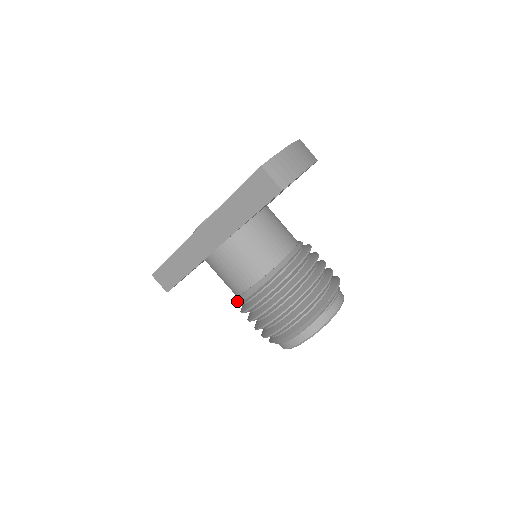
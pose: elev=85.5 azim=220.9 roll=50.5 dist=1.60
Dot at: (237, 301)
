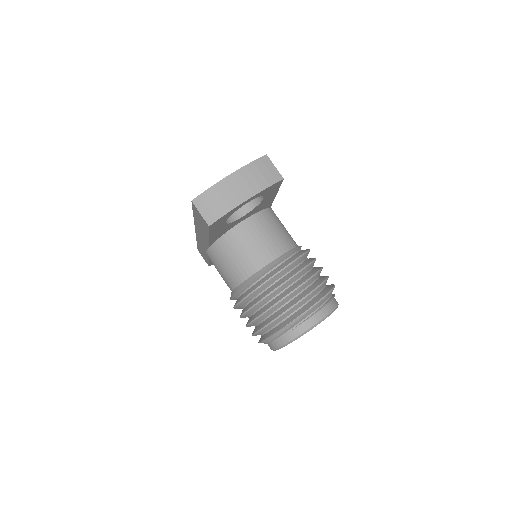
Dot at: occluded
